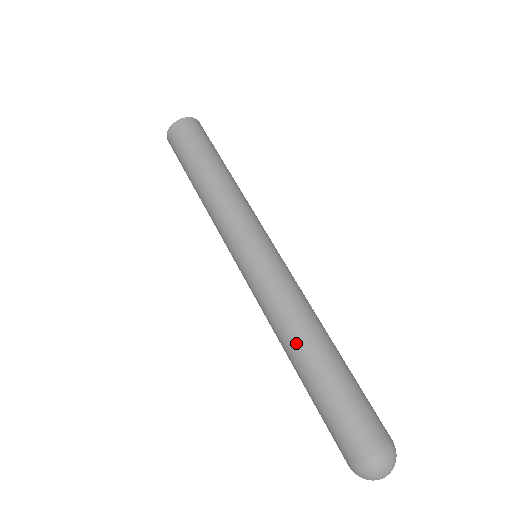
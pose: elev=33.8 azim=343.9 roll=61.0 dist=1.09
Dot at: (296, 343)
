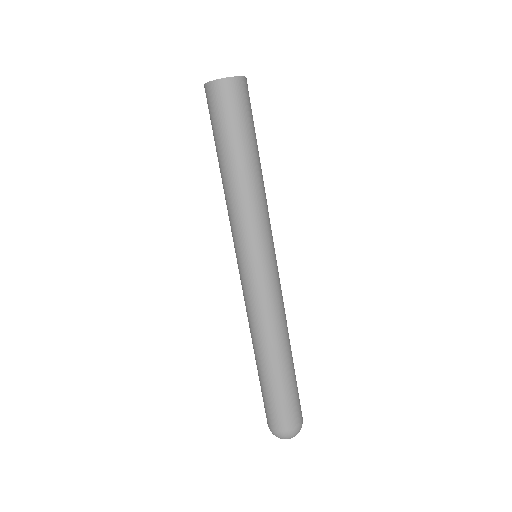
Dot at: (278, 346)
